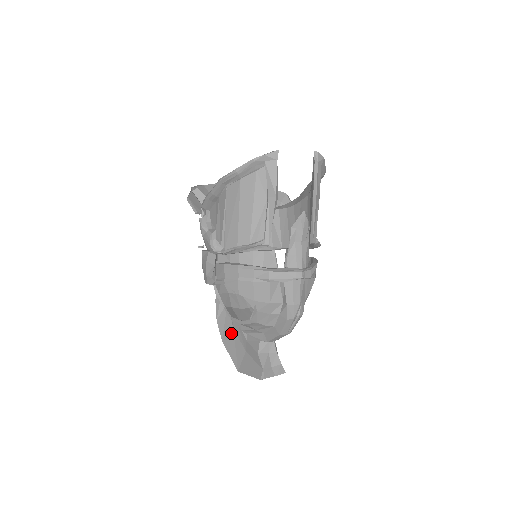
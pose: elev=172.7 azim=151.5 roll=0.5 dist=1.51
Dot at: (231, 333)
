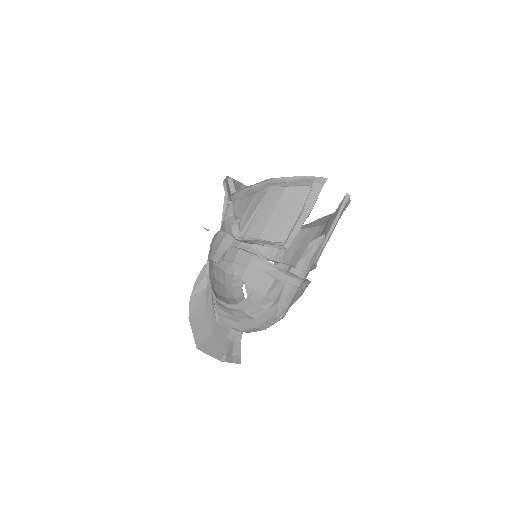
Dot at: (201, 314)
